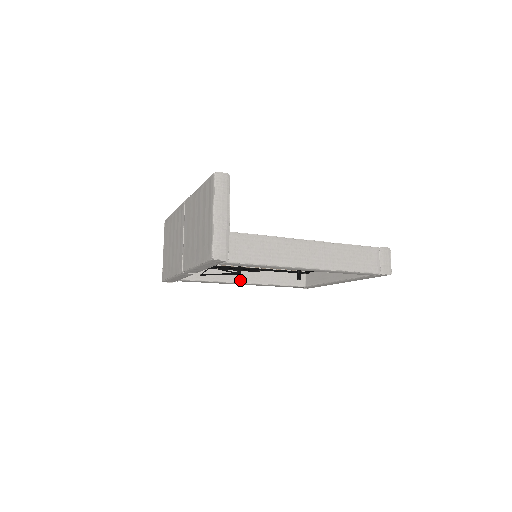
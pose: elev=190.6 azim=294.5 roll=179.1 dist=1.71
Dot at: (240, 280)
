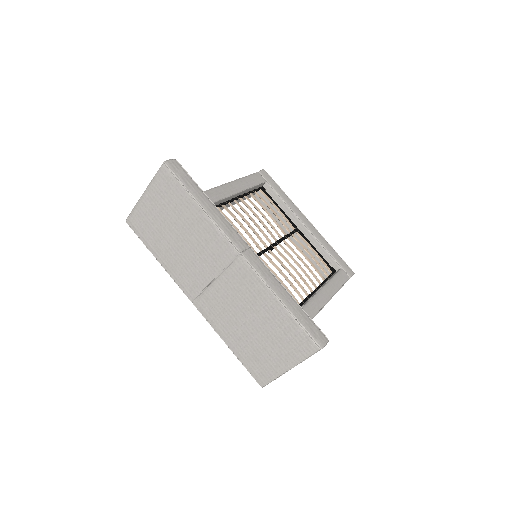
Dot at: occluded
